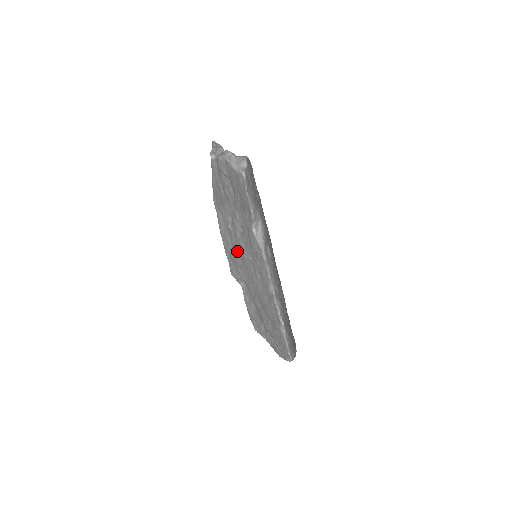
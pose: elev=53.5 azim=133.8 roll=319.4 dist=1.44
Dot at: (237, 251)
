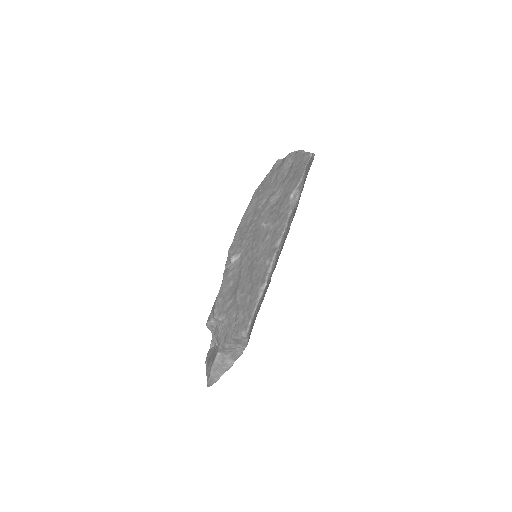
Dot at: (253, 225)
